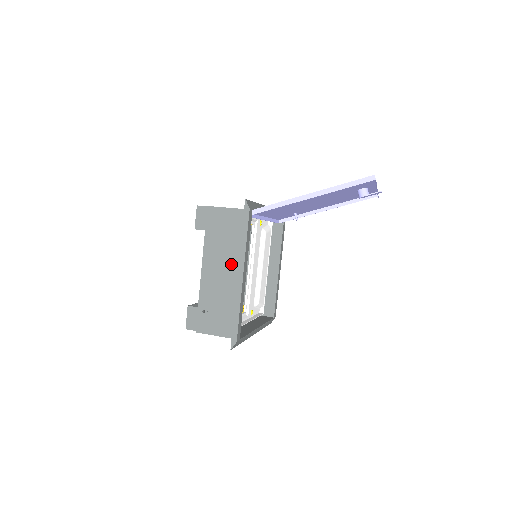
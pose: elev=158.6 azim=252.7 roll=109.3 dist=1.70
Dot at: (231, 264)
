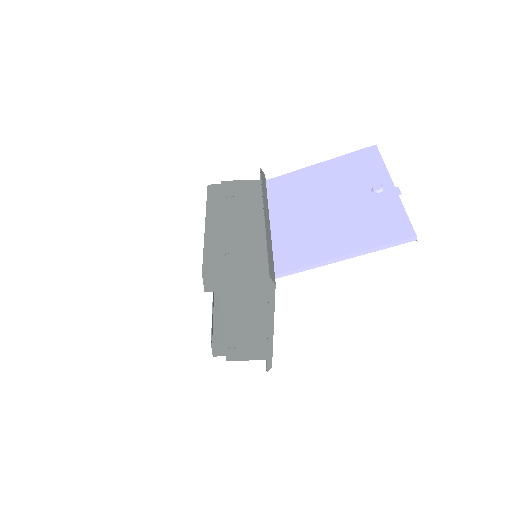
Dot at: (256, 317)
